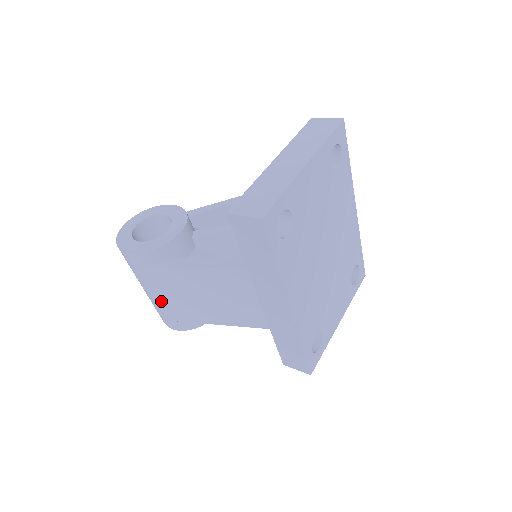
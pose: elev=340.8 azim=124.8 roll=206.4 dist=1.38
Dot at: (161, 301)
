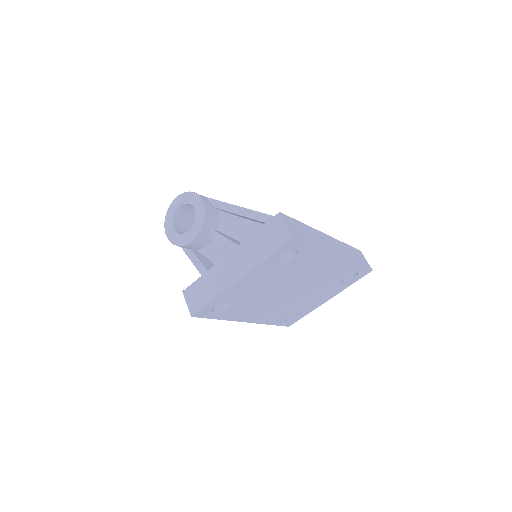
Dot at: occluded
